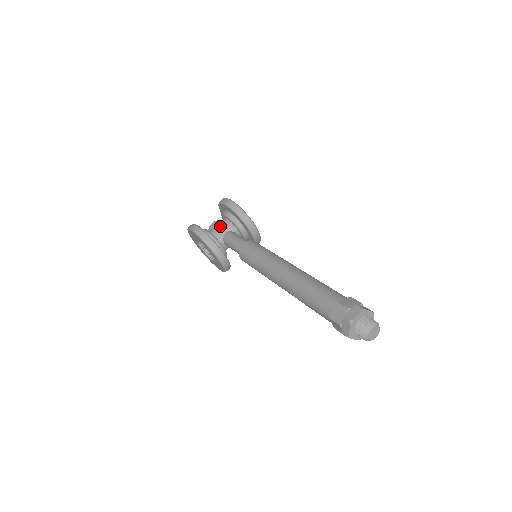
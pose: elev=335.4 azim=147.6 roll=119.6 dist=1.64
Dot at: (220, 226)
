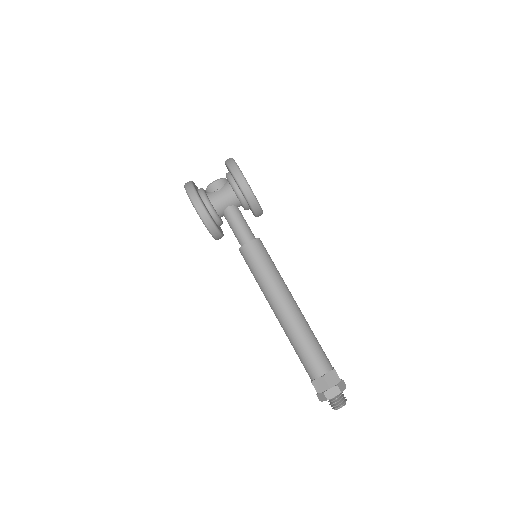
Dot at: (224, 197)
